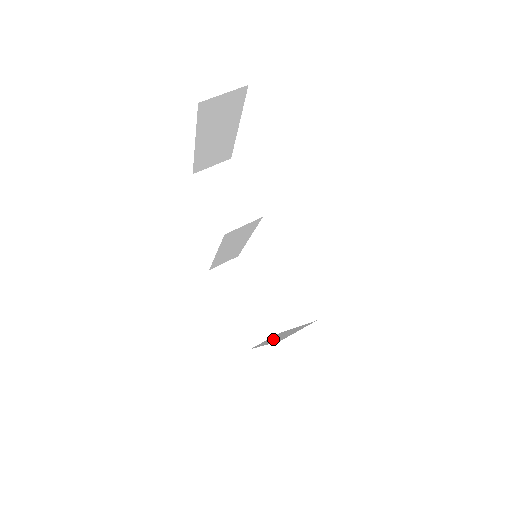
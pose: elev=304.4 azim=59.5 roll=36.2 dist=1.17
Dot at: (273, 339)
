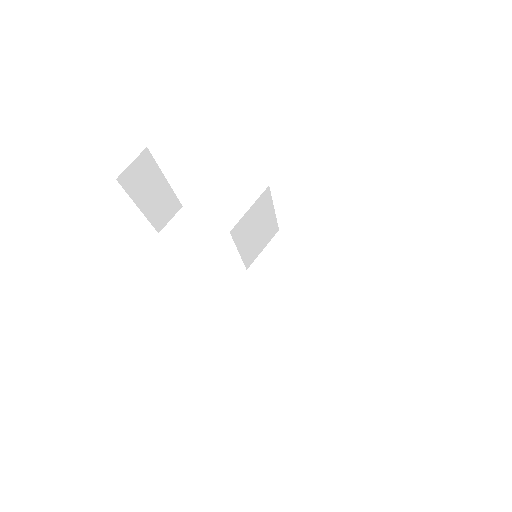
Dot at: (211, 254)
